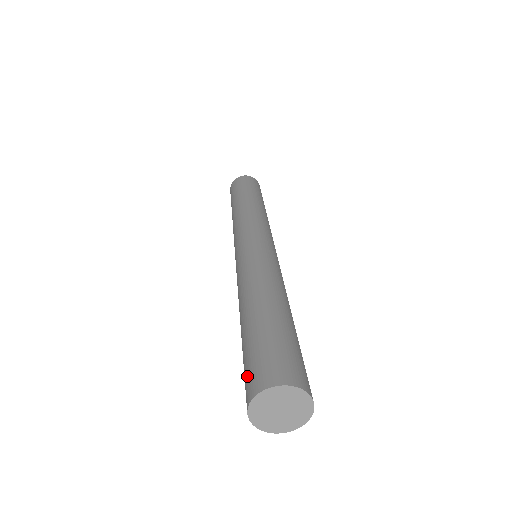
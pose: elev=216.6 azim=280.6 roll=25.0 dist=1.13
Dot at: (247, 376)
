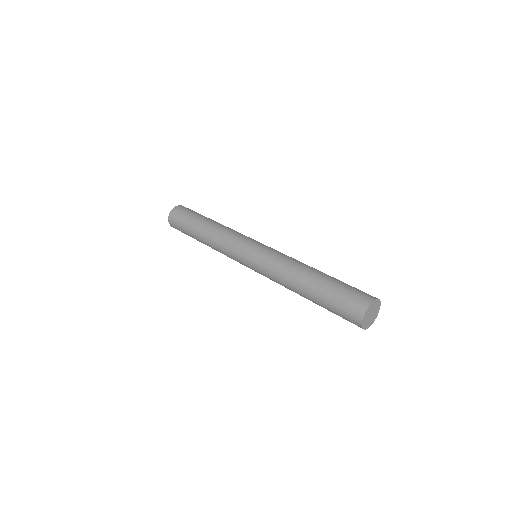
Dot at: (348, 307)
